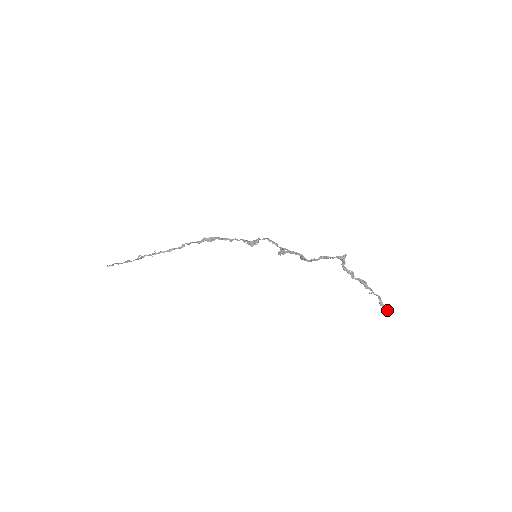
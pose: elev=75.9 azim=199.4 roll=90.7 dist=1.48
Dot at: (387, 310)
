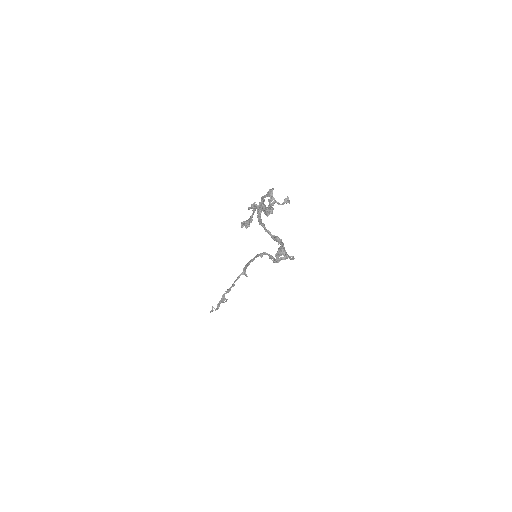
Dot at: (245, 226)
